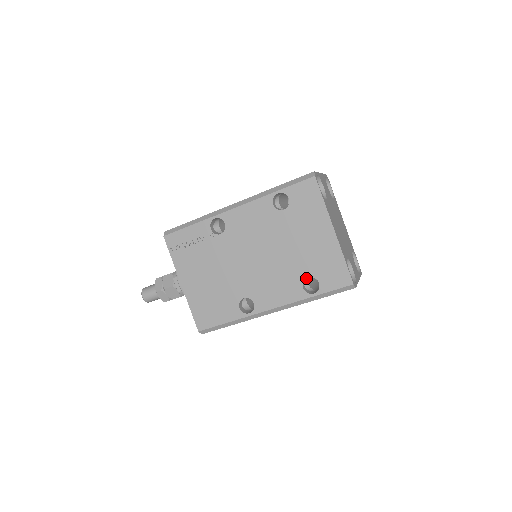
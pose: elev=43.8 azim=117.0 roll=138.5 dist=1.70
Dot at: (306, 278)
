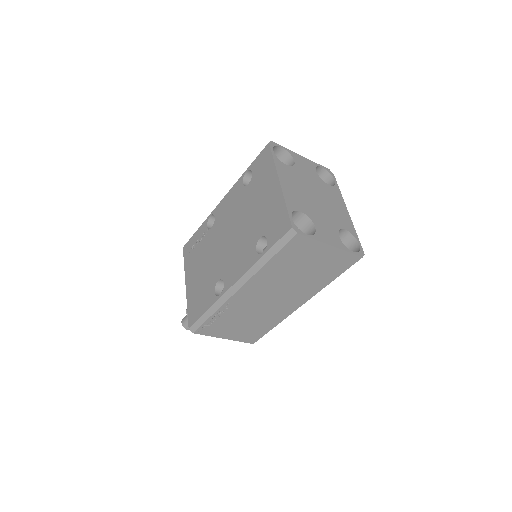
Dot at: occluded
